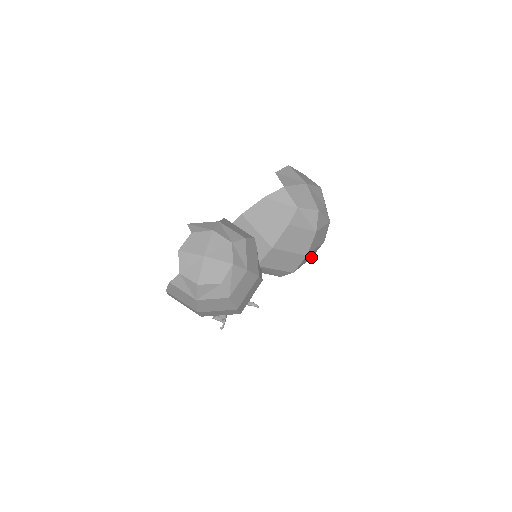
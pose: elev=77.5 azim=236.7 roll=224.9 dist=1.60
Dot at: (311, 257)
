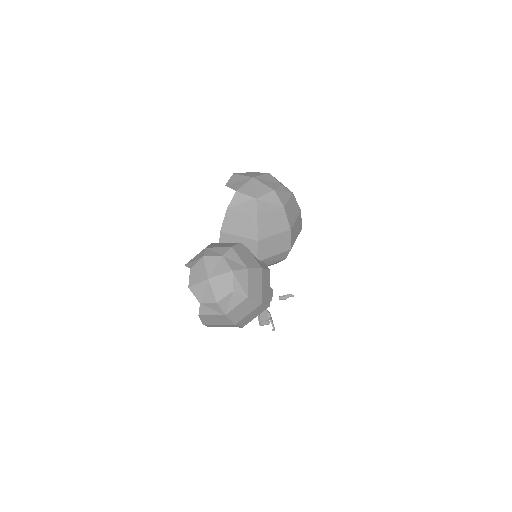
Dot at: (301, 229)
